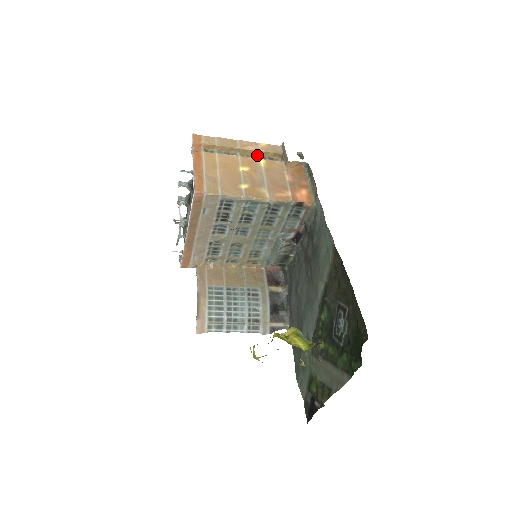
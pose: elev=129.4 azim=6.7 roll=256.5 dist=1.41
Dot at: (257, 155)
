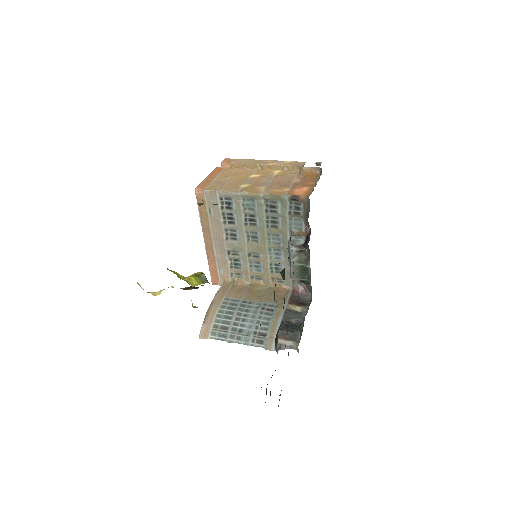
Dot at: occluded
